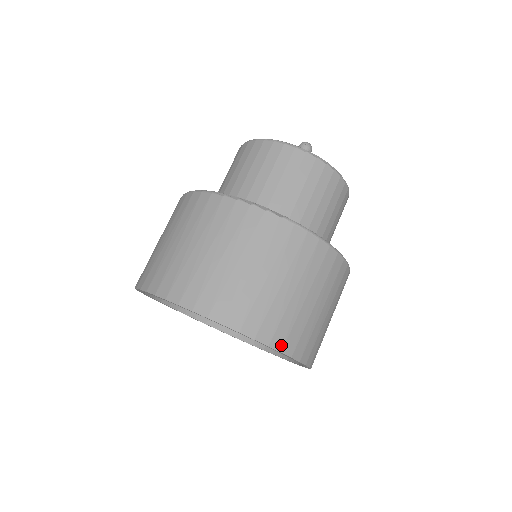
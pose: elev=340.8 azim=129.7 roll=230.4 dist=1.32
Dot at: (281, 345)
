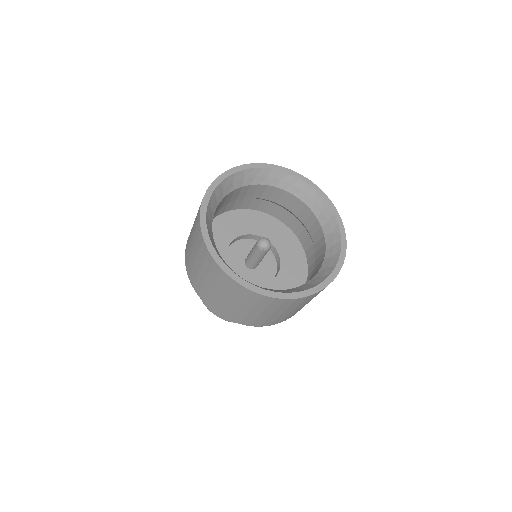
Dot at: occluded
